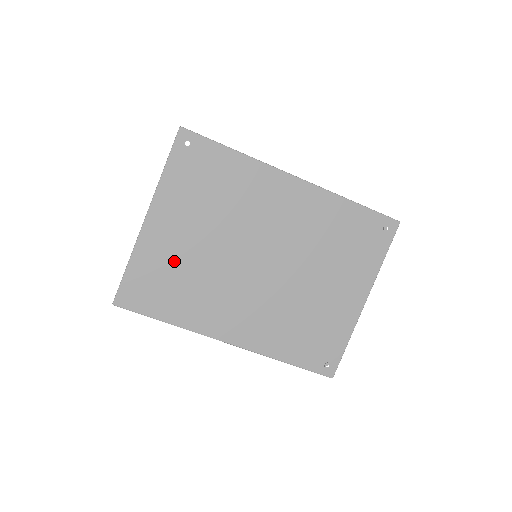
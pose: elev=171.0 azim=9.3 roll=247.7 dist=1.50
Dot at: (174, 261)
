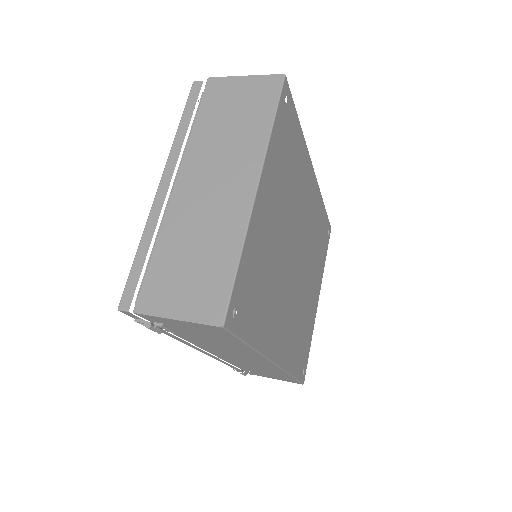
Dot at: (265, 255)
